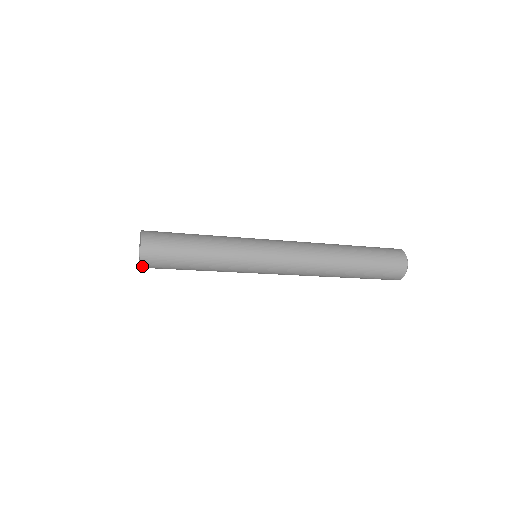
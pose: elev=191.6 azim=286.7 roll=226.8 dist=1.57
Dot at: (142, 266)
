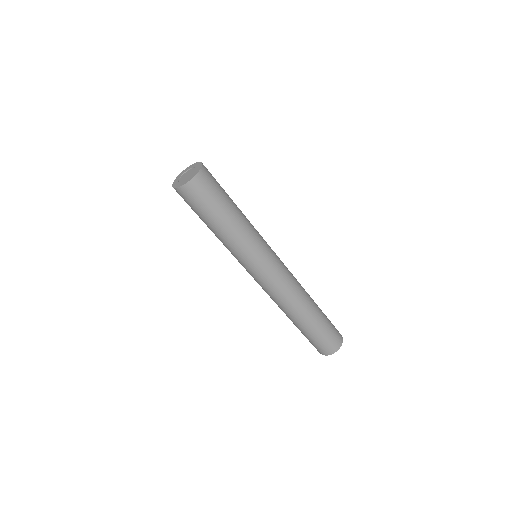
Dot at: (182, 189)
